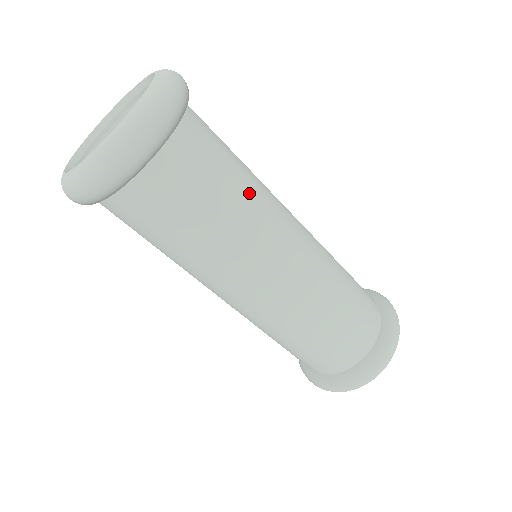
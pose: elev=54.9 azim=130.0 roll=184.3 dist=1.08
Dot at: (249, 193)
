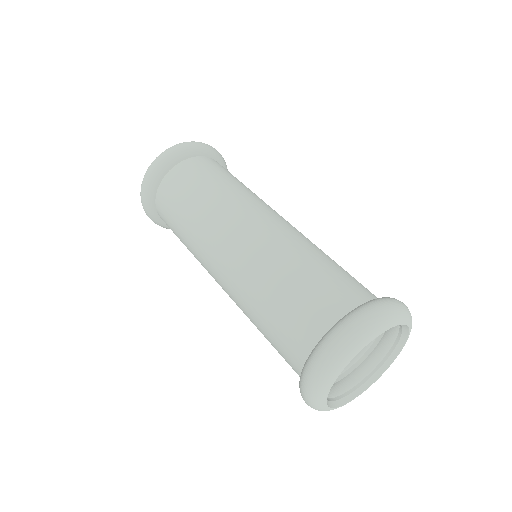
Dot at: (243, 187)
